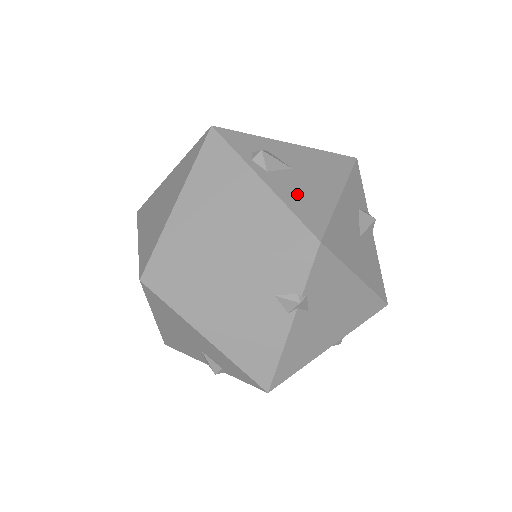
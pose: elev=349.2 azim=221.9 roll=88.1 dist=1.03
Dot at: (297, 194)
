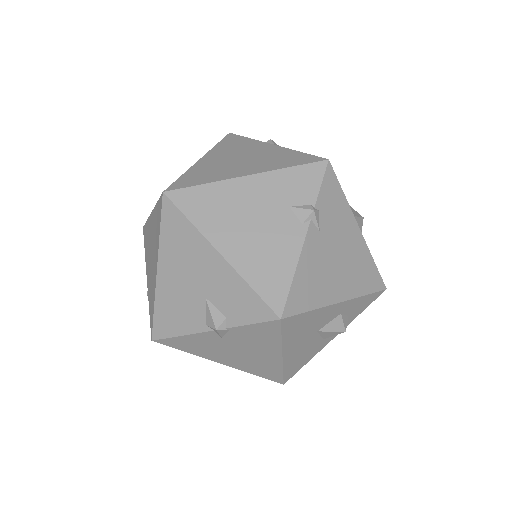
Dot at: occluded
